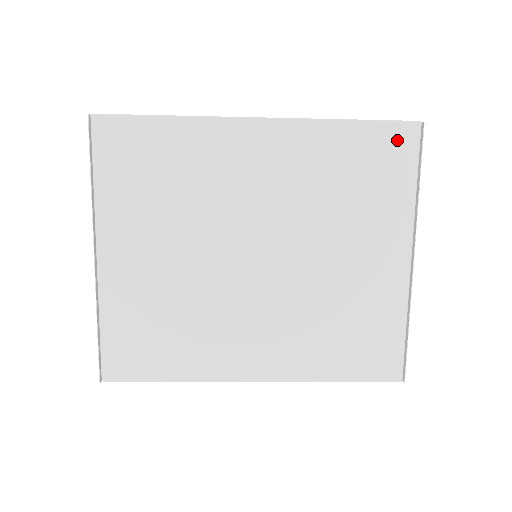
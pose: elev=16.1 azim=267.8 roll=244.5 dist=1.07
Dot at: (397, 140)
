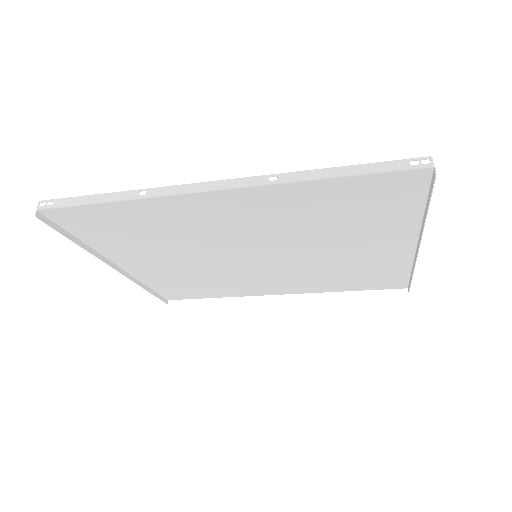
Dot at: (398, 184)
